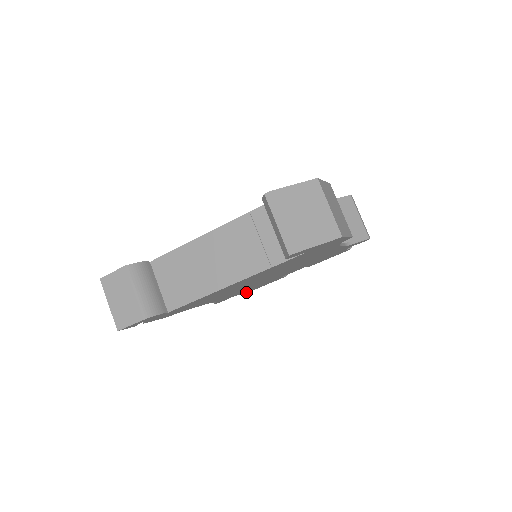
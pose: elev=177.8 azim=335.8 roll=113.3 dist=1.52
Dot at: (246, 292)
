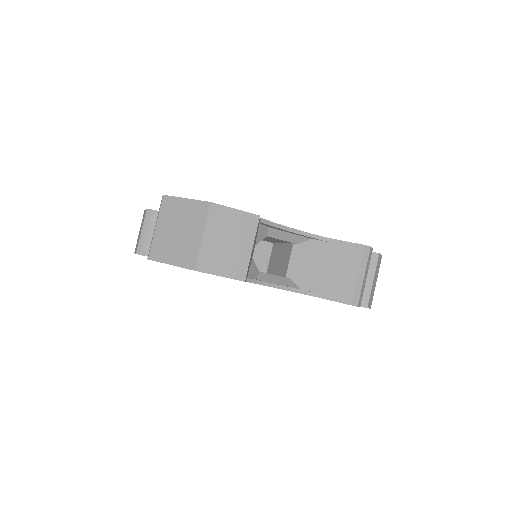
Dot at: occluded
